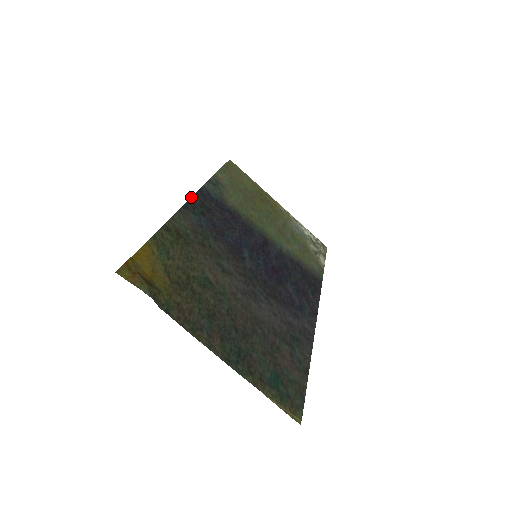
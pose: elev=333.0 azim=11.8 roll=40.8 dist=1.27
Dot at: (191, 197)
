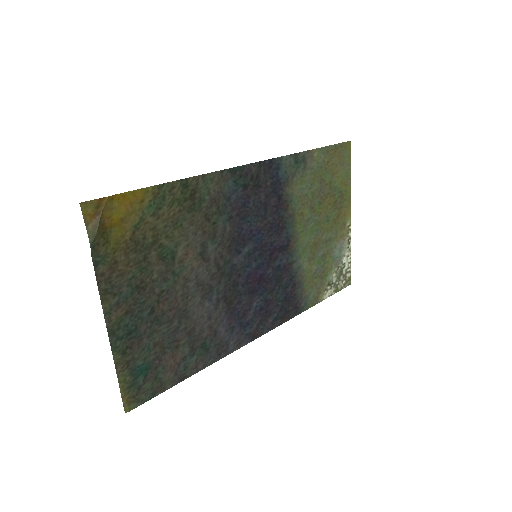
Dot at: (252, 163)
